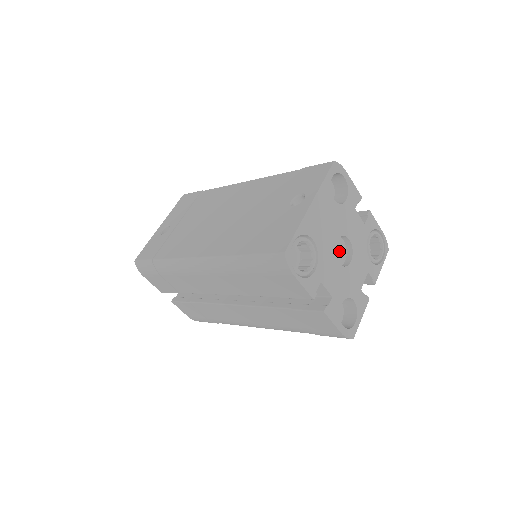
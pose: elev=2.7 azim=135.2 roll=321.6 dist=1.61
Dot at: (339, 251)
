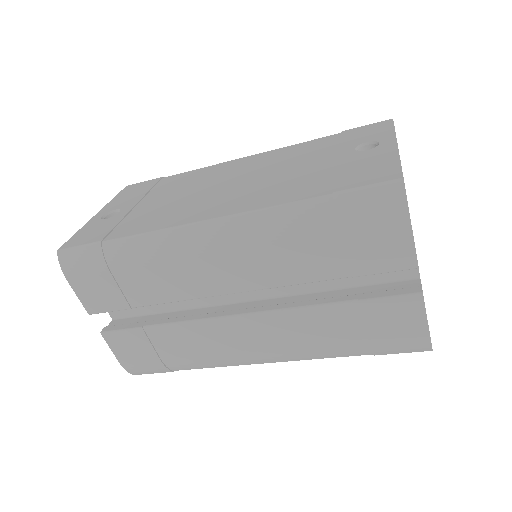
Dot at: occluded
